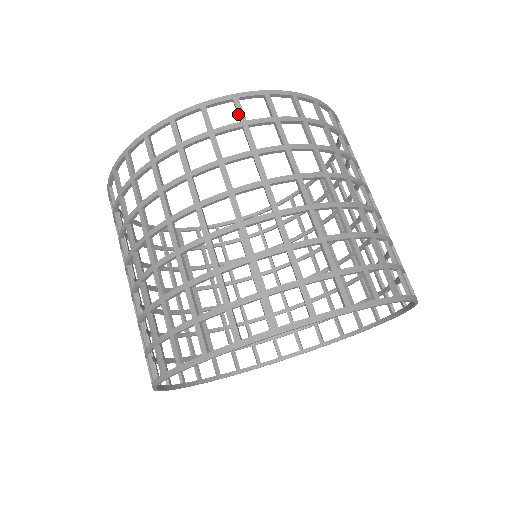
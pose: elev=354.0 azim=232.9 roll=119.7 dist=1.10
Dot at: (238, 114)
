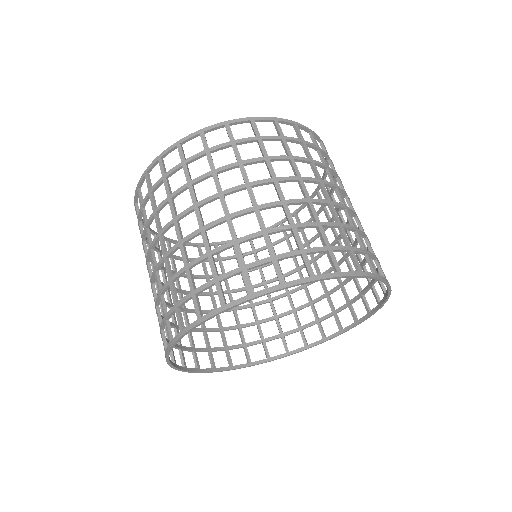
Dot at: (180, 157)
